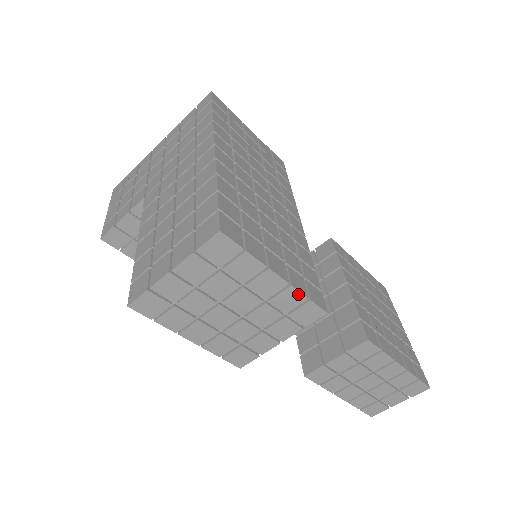
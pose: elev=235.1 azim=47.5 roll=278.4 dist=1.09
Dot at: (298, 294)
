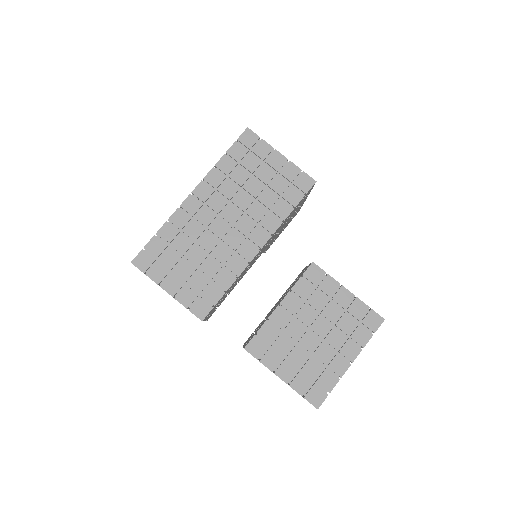
Dot at: occluded
